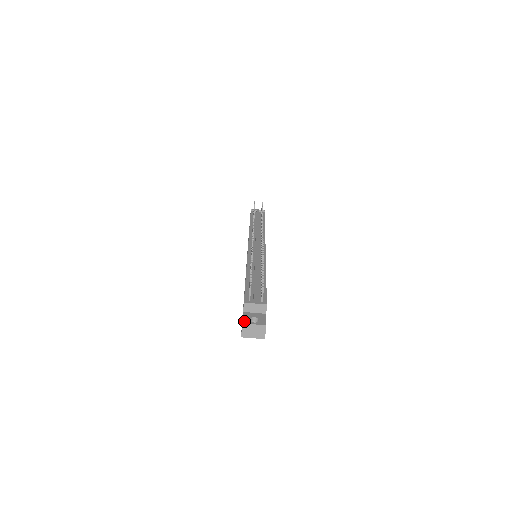
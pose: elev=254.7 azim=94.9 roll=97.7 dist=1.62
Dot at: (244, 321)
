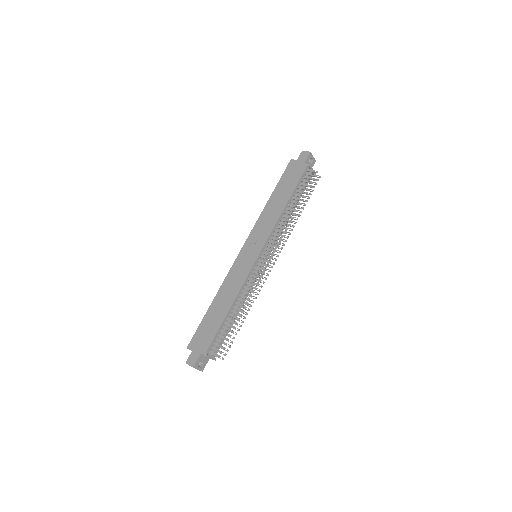
Dot at: (195, 366)
